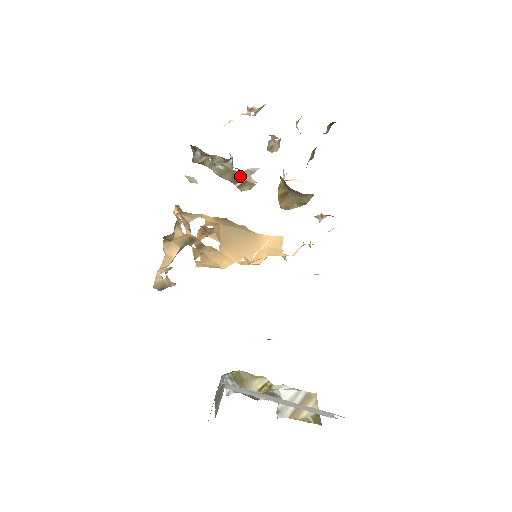
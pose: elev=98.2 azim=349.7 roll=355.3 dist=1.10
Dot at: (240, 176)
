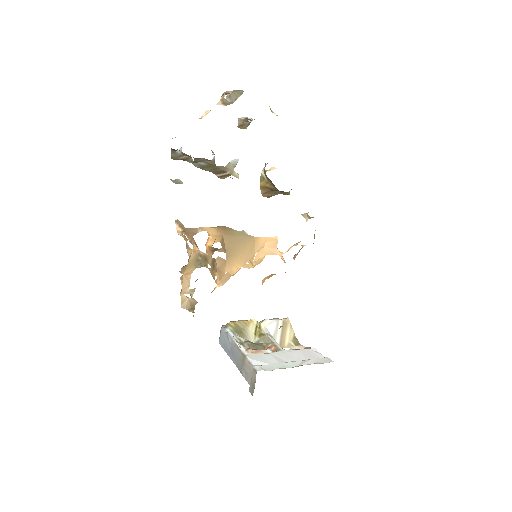
Dot at: (223, 170)
